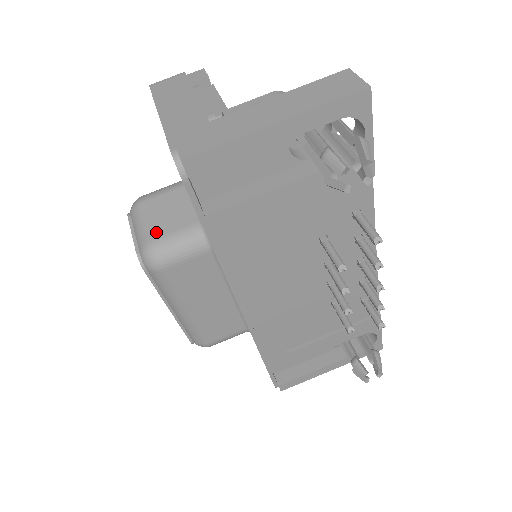
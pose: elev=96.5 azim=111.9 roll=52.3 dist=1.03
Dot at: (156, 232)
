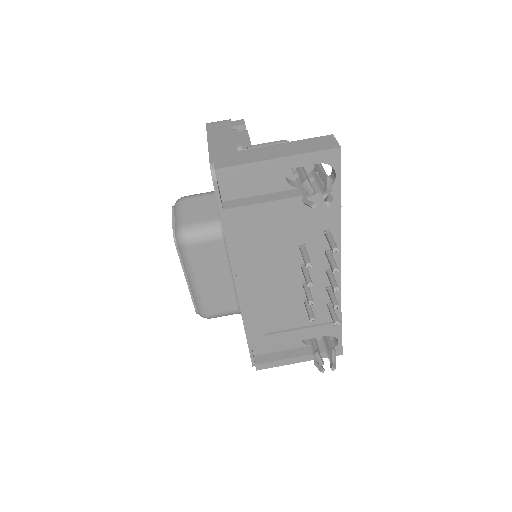
Dot at: (189, 220)
